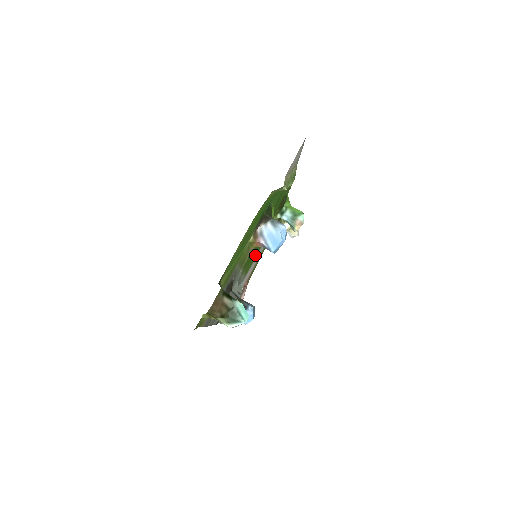
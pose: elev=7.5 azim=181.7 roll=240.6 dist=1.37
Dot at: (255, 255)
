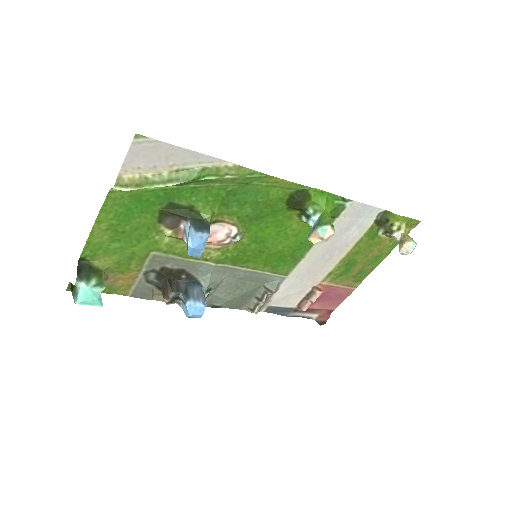
Dot at: (291, 256)
